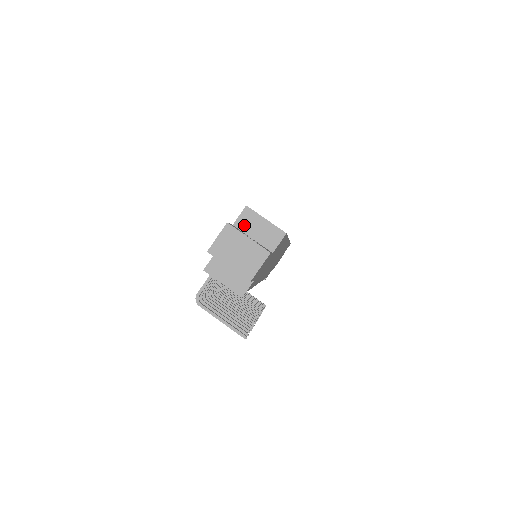
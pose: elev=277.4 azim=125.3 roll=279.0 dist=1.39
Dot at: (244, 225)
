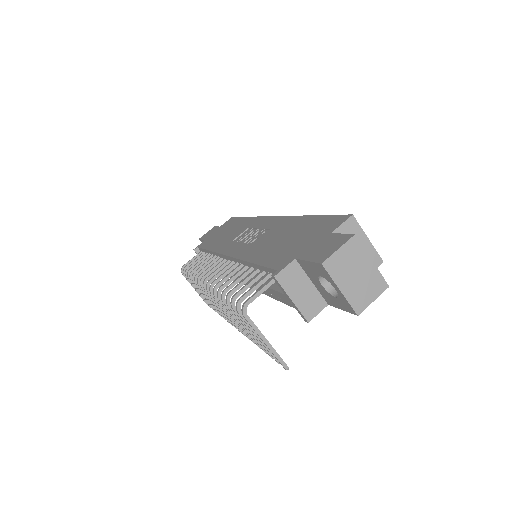
Dot at: occluded
